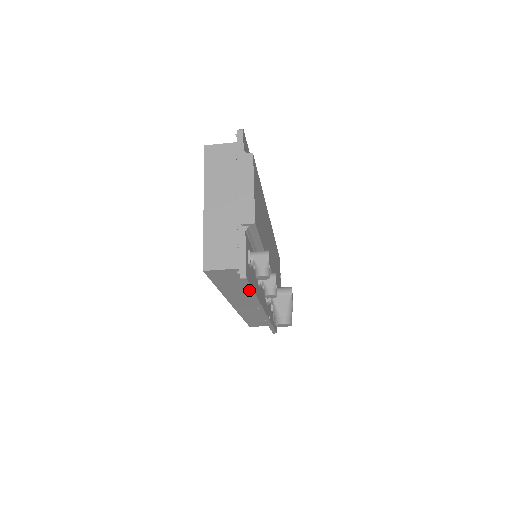
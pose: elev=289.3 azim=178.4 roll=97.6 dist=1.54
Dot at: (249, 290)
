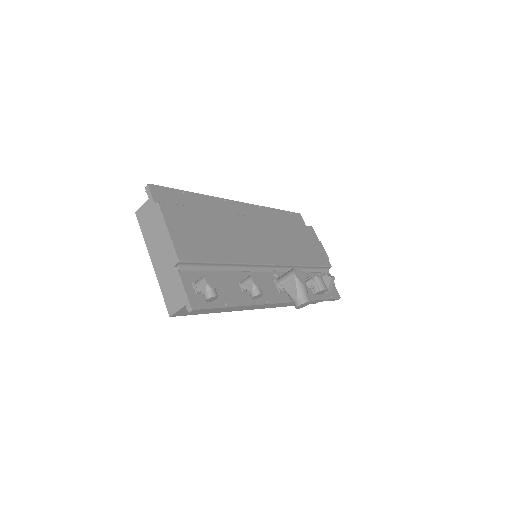
Dot at: (219, 309)
